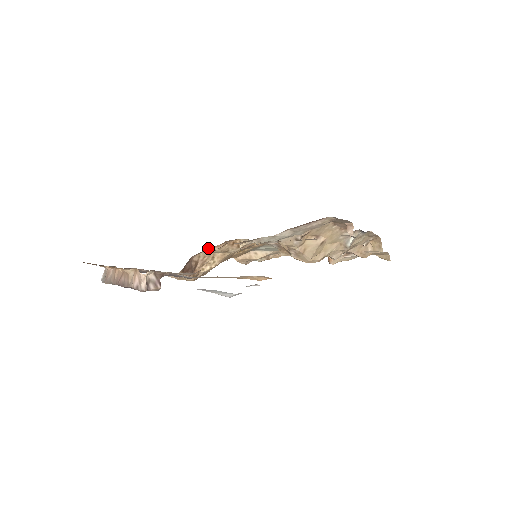
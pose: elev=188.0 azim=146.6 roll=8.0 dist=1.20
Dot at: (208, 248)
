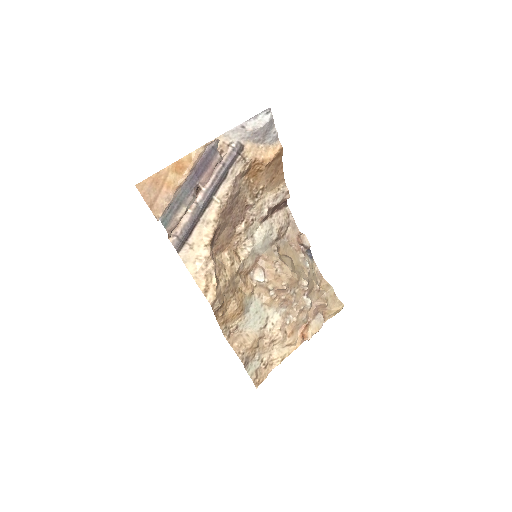
Dot at: (220, 254)
